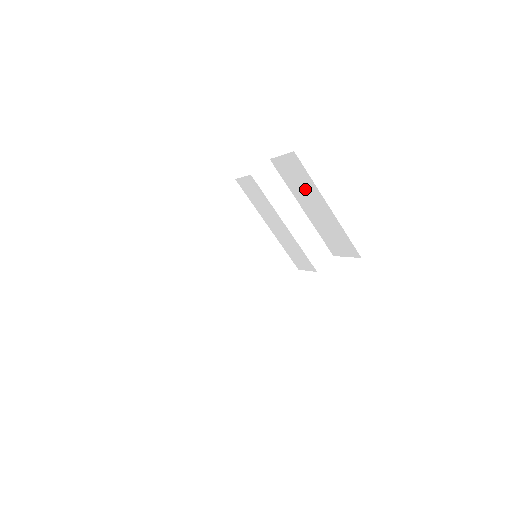
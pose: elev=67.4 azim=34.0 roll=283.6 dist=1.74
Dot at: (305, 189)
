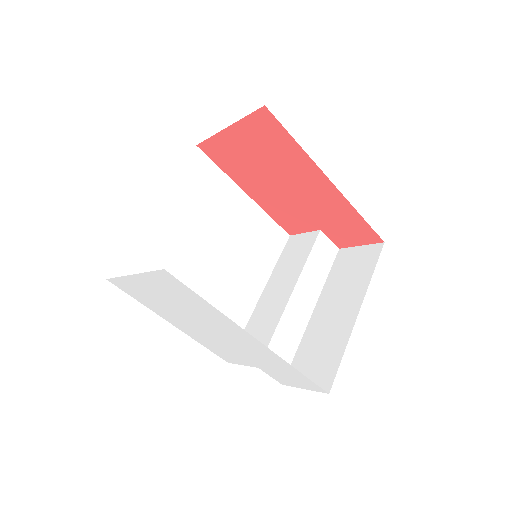
Dot at: (348, 286)
